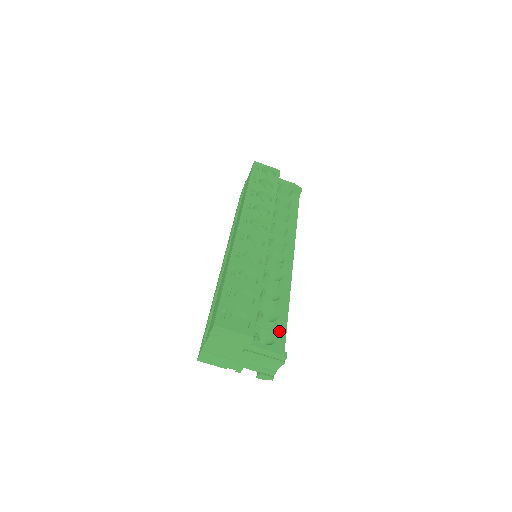
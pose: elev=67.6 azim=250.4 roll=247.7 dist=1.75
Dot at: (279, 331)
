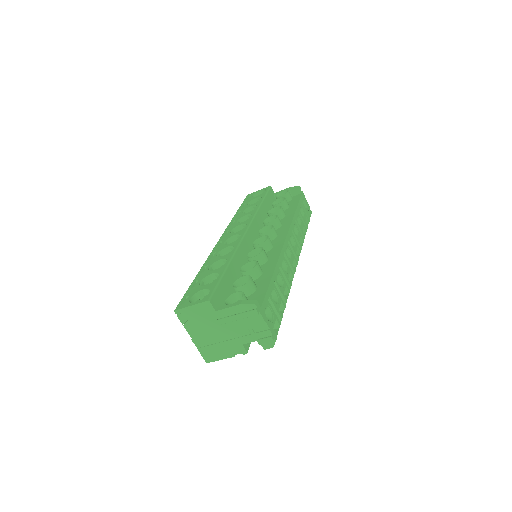
Dot at: (260, 291)
